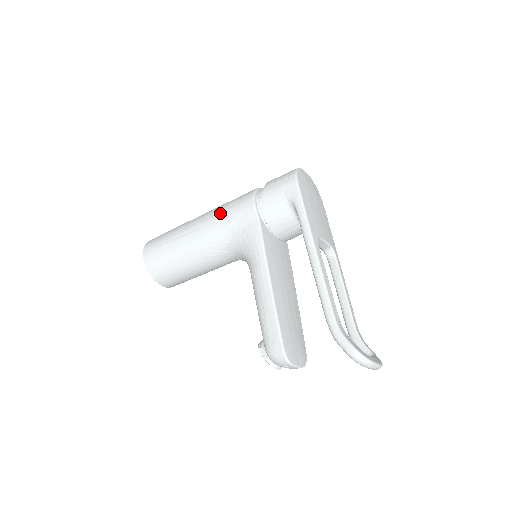
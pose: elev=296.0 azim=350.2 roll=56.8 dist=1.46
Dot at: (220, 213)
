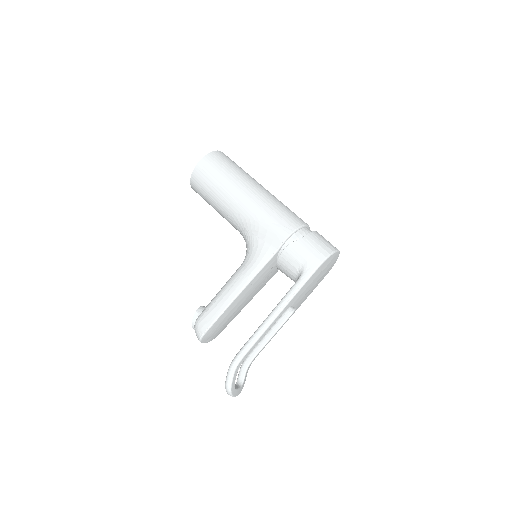
Dot at: (265, 211)
